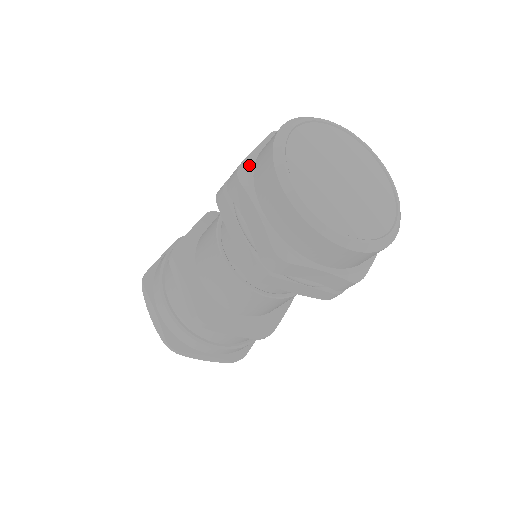
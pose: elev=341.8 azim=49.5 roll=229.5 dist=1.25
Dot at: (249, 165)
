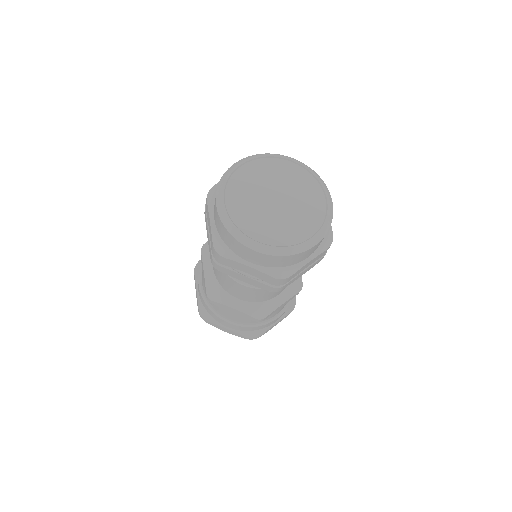
Dot at: occluded
